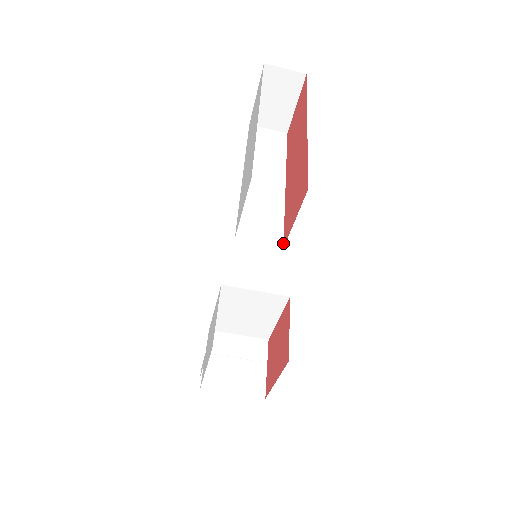
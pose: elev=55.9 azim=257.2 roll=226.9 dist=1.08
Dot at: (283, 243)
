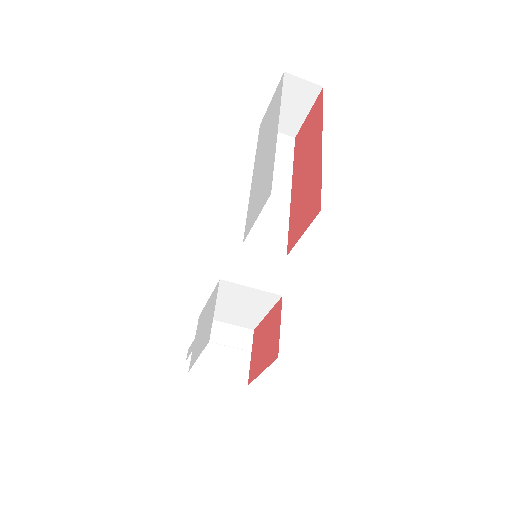
Dot at: (287, 251)
